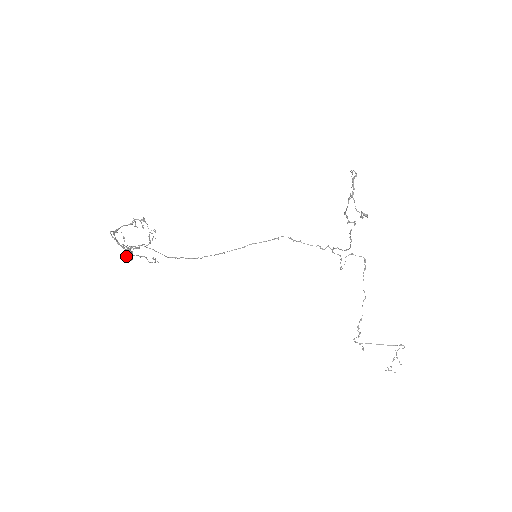
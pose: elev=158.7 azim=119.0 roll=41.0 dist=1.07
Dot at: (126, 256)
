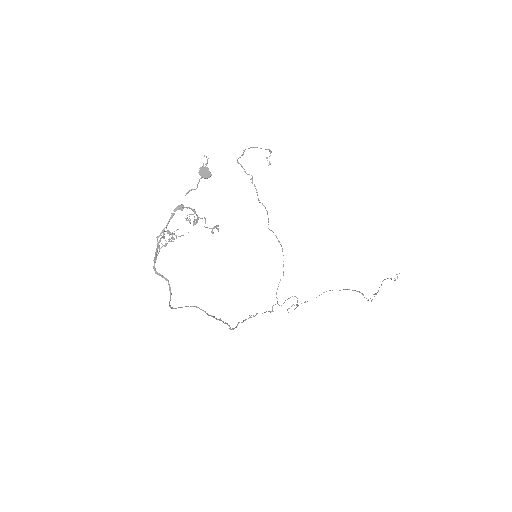
Dot at: (206, 168)
